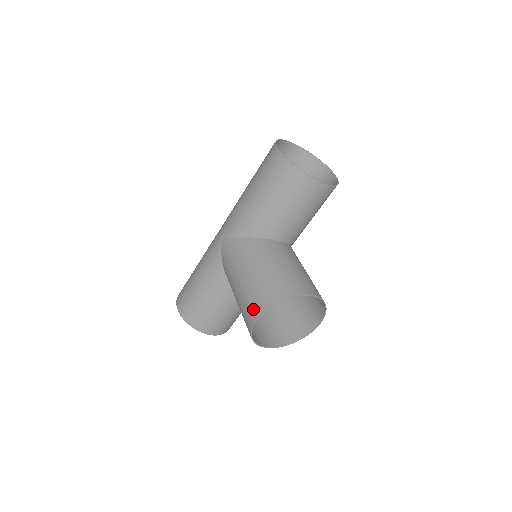
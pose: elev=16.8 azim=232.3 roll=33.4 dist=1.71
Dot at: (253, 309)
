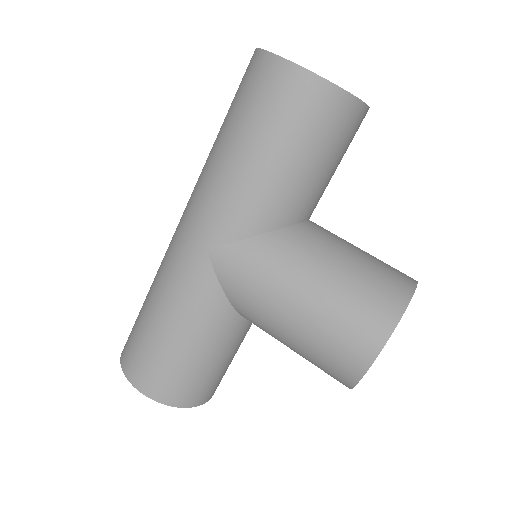
Dot at: (358, 346)
